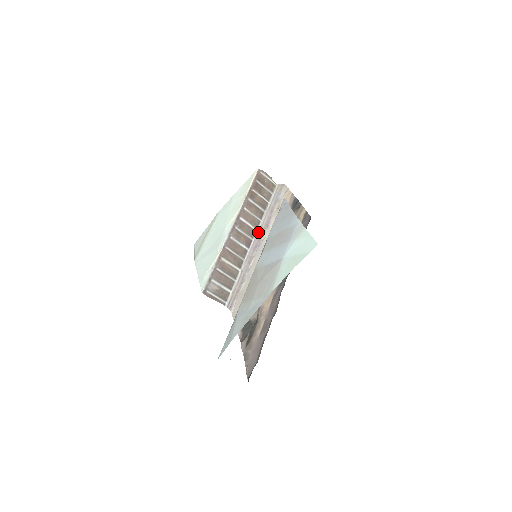
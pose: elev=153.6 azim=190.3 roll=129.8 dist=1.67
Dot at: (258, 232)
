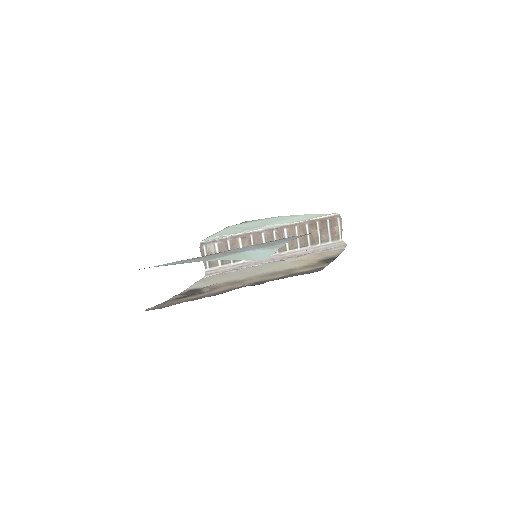
Dot at: (287, 253)
